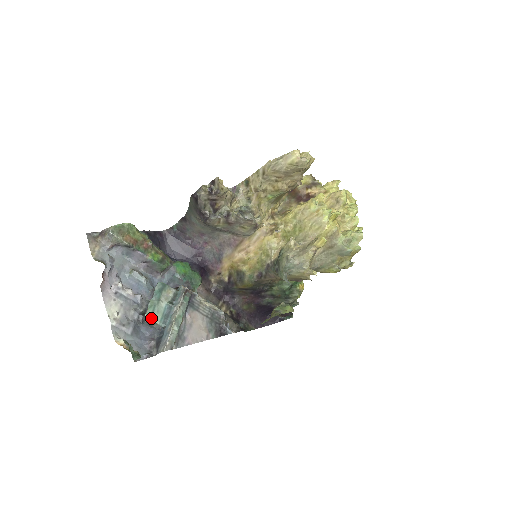
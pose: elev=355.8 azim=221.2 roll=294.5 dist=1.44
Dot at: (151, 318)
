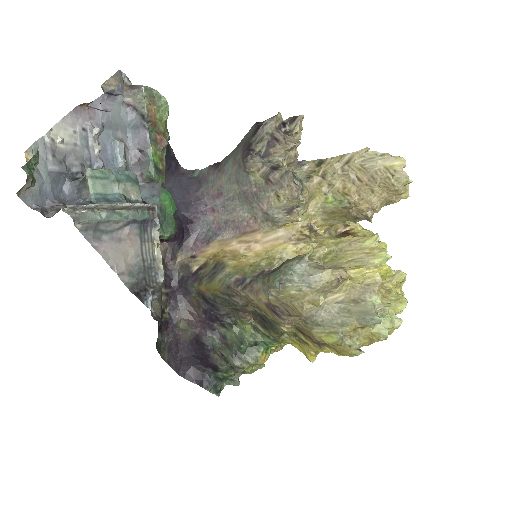
Dot at: (91, 179)
